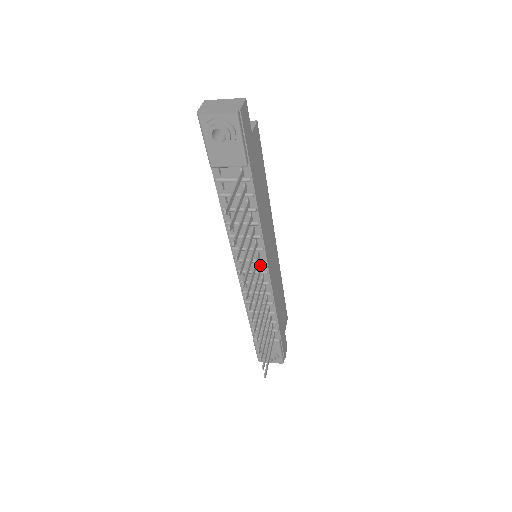
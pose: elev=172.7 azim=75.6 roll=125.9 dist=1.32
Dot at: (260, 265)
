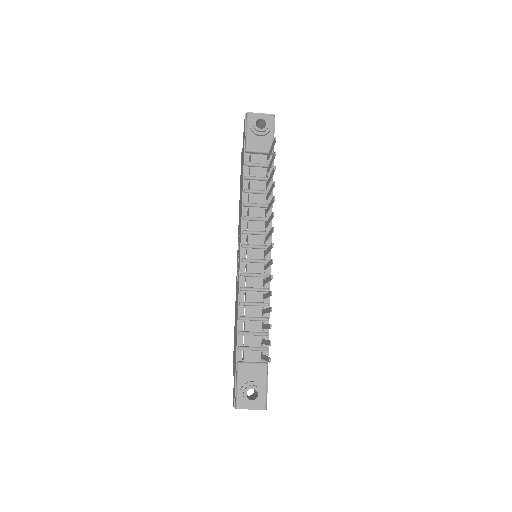
Dot at: (265, 250)
